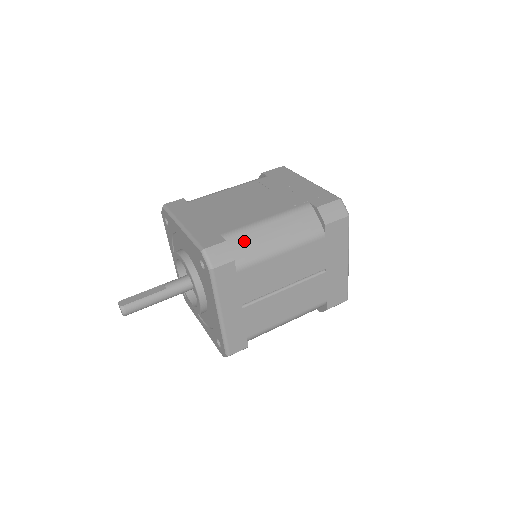
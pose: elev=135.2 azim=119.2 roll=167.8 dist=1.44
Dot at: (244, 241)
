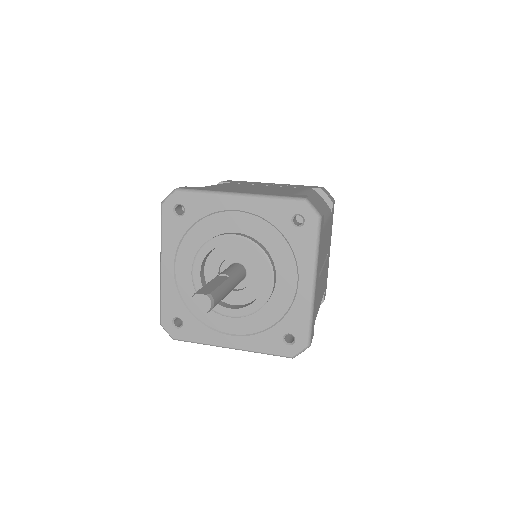
Dot at: occluded
